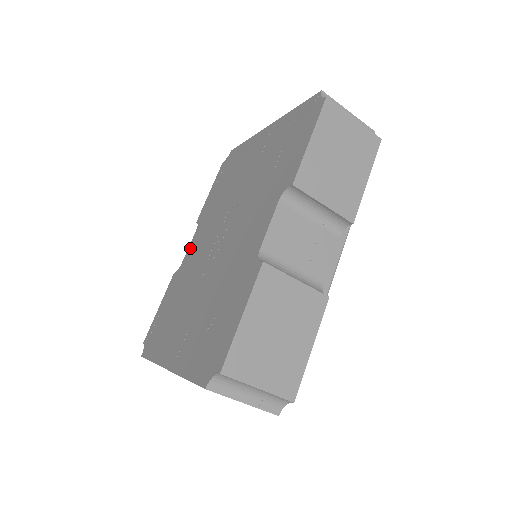
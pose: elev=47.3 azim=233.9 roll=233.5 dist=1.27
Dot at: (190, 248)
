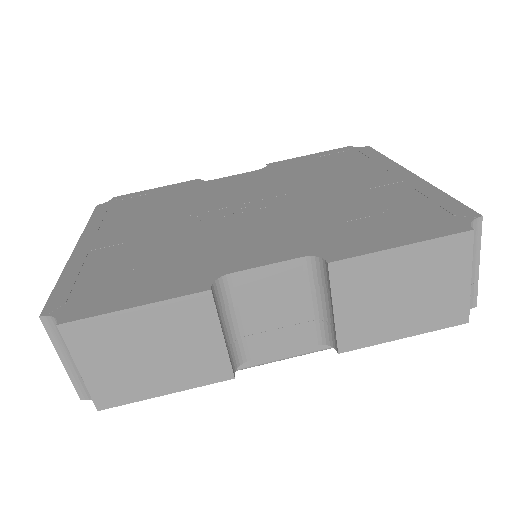
Dot at: (232, 178)
